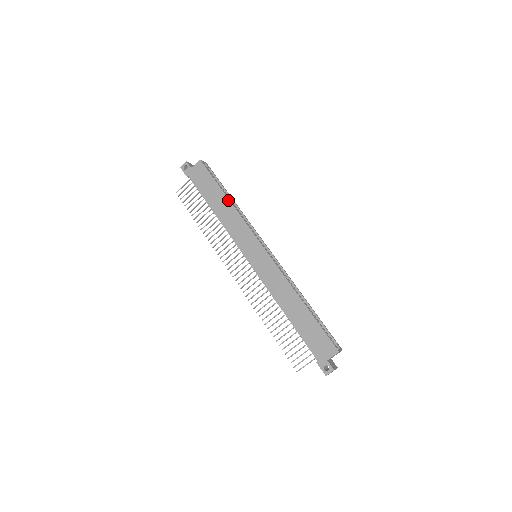
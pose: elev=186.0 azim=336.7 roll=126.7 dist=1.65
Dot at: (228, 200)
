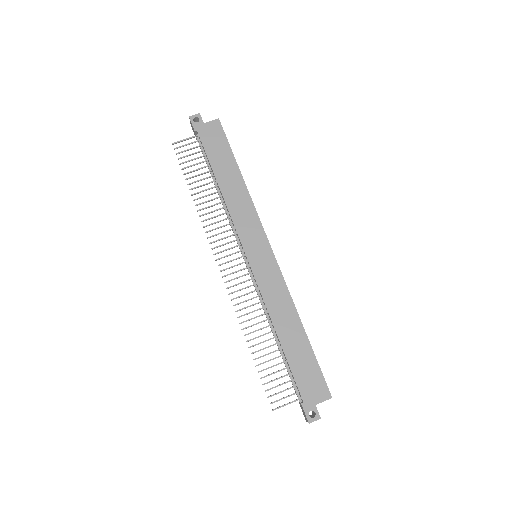
Dot at: (242, 179)
